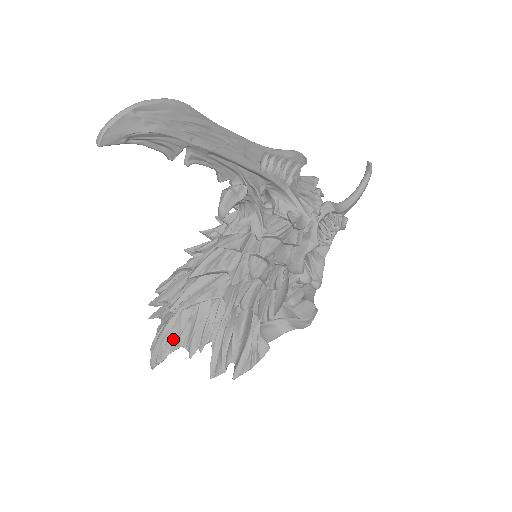
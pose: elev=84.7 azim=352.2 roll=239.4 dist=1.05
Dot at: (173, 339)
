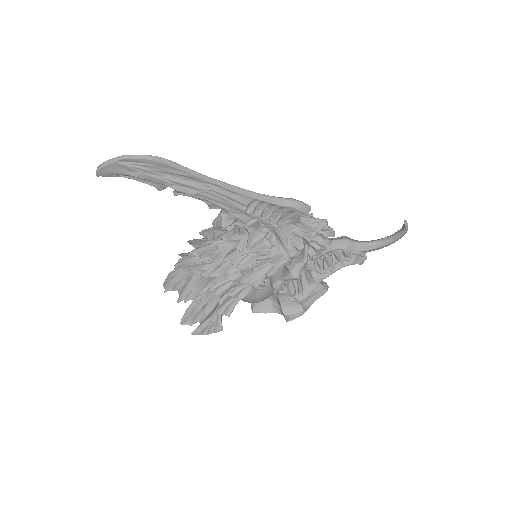
Dot at: (174, 283)
